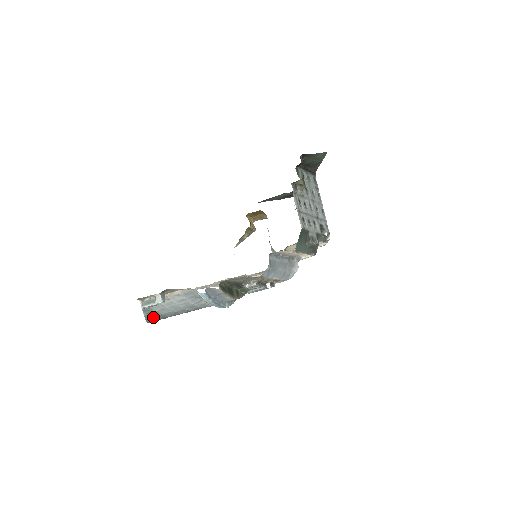
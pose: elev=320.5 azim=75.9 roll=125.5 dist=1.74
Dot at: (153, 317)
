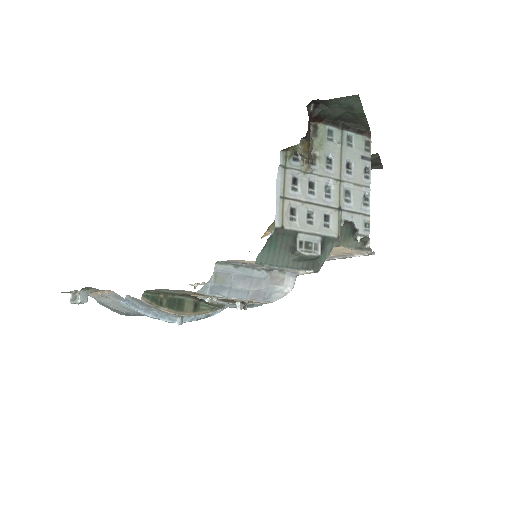
Dot at: (120, 312)
